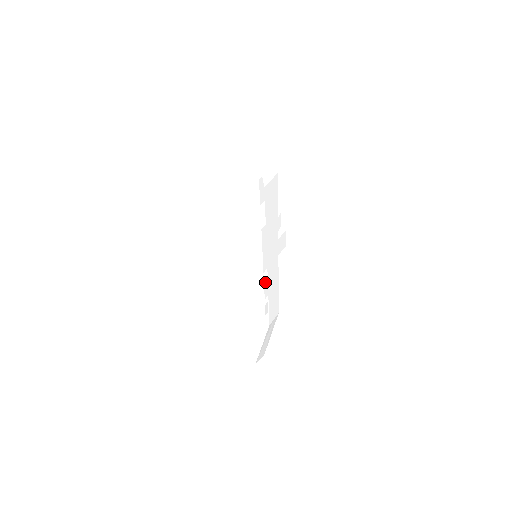
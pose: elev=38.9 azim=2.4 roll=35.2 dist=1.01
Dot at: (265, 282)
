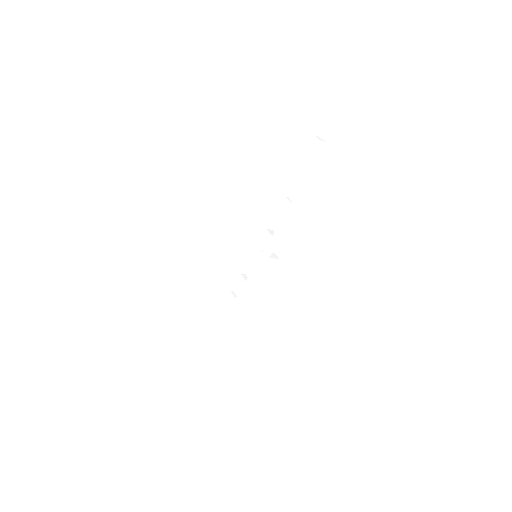
Dot at: occluded
